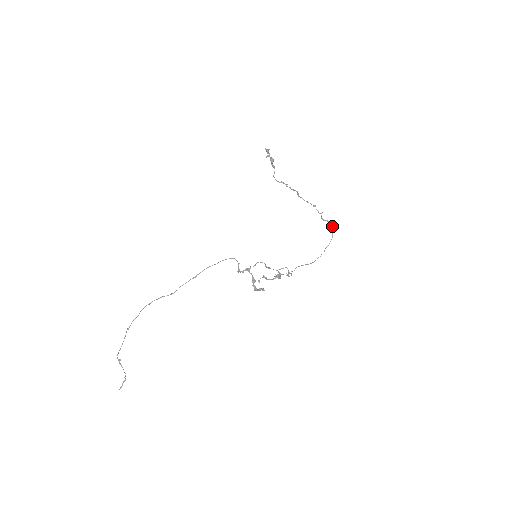
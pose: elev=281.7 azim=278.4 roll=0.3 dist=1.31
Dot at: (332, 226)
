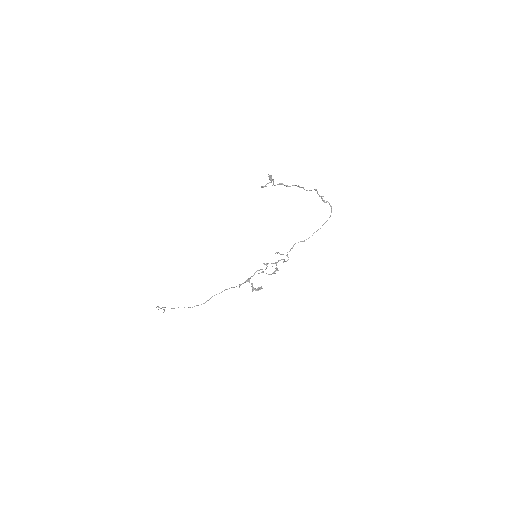
Dot at: (331, 207)
